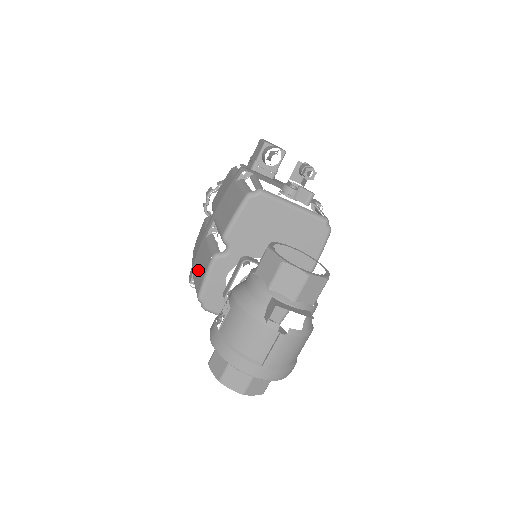
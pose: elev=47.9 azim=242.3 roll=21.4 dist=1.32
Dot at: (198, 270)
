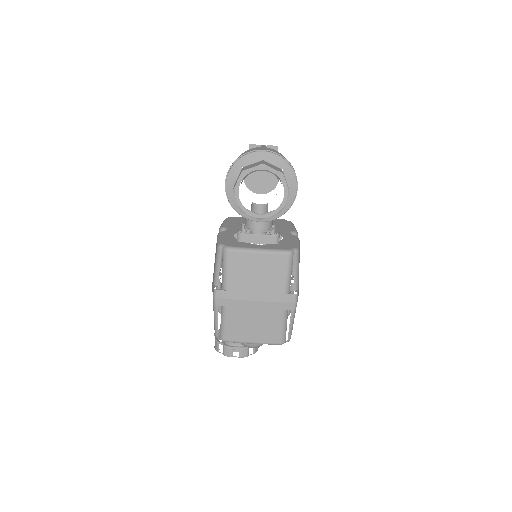
Dot at: (214, 264)
